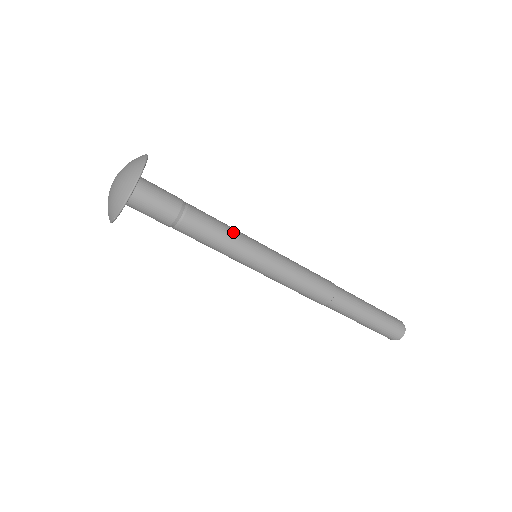
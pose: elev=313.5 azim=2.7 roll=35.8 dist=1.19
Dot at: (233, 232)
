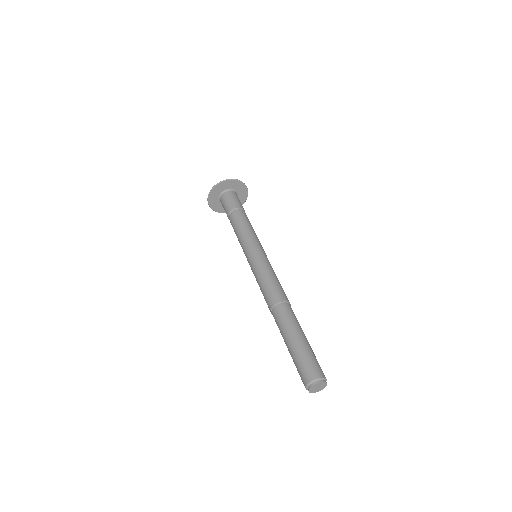
Dot at: (252, 232)
